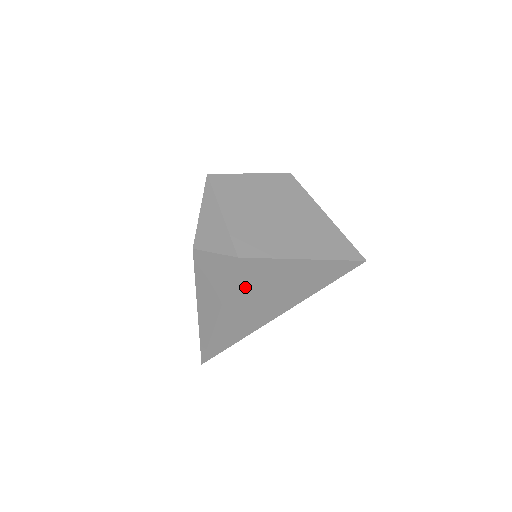
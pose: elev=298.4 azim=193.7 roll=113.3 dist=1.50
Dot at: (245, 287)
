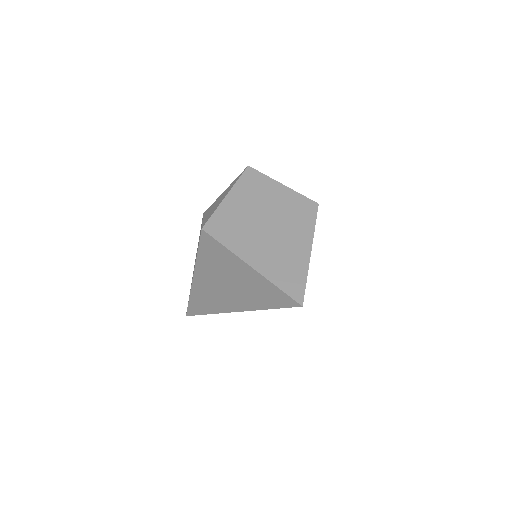
Dot at: (209, 262)
